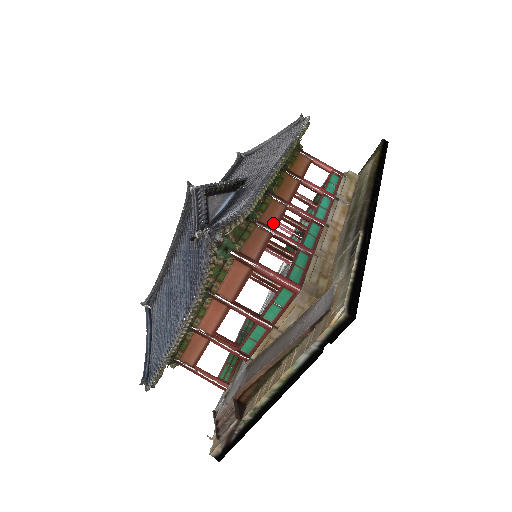
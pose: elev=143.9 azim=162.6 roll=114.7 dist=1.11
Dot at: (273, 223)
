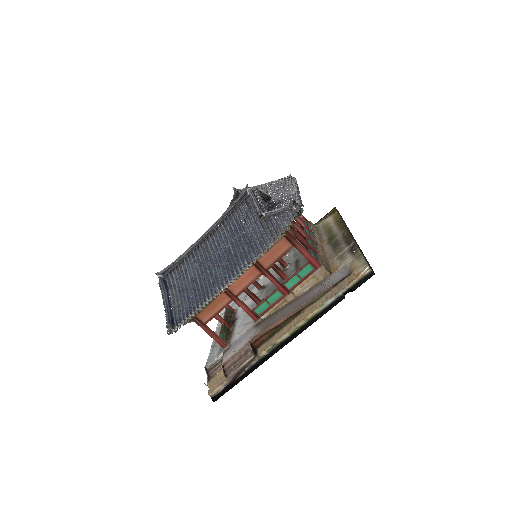
Dot at: occluded
